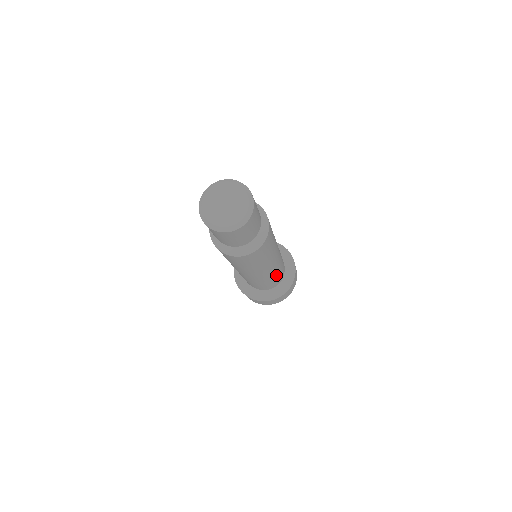
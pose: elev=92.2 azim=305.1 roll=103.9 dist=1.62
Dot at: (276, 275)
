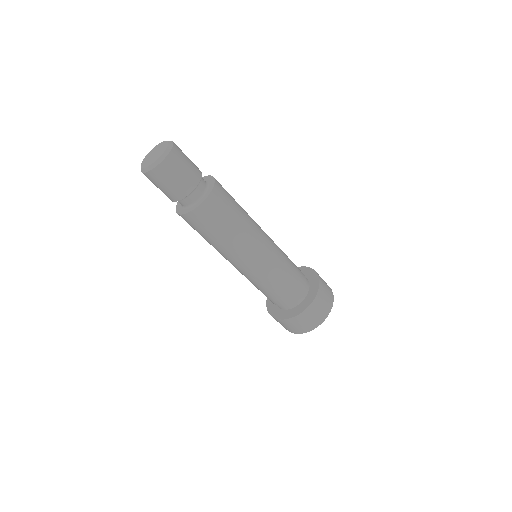
Dot at: (285, 268)
